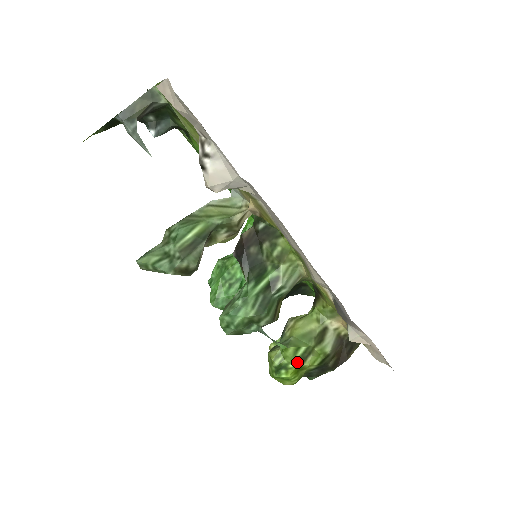
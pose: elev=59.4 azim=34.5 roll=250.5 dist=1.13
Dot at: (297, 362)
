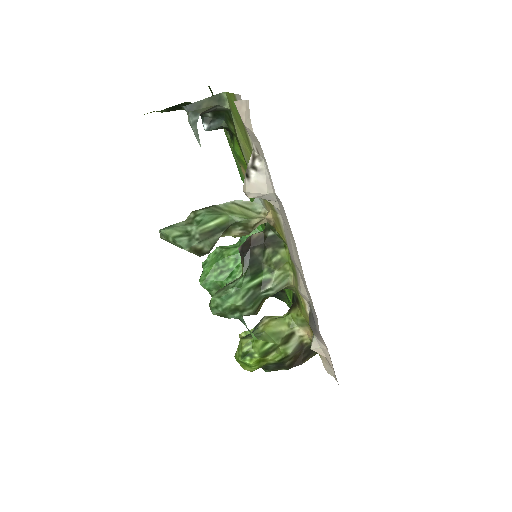
Dot at: (262, 354)
